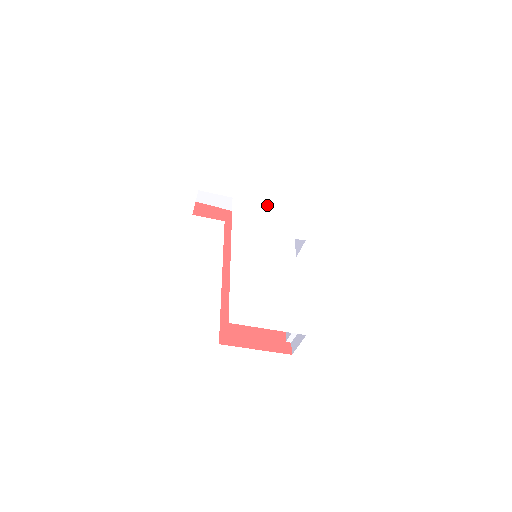
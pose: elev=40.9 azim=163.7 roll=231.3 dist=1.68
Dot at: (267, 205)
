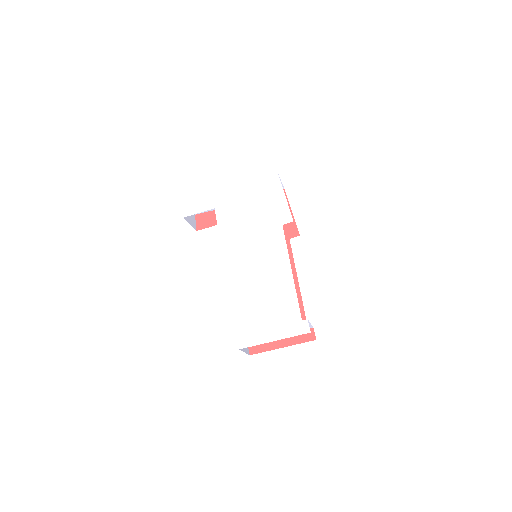
Dot at: (248, 198)
